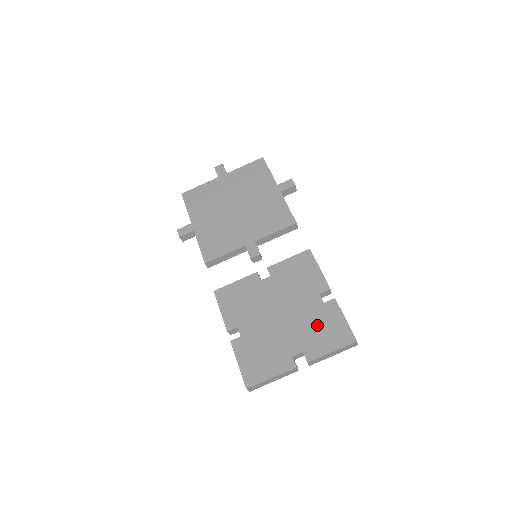
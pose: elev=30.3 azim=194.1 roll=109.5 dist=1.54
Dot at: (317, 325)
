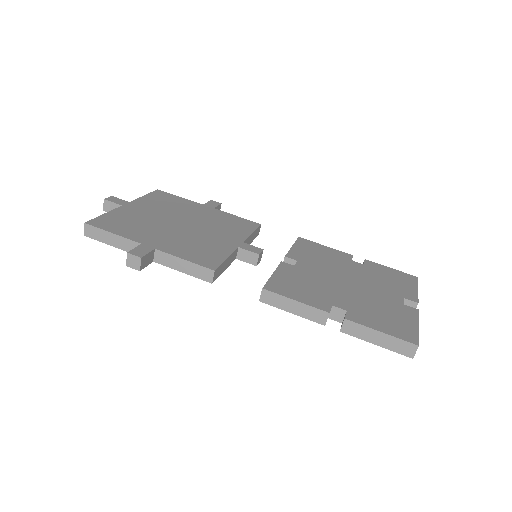
Dot at: (383, 278)
